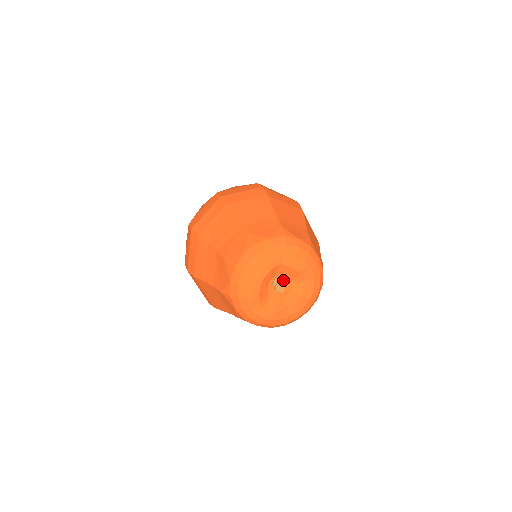
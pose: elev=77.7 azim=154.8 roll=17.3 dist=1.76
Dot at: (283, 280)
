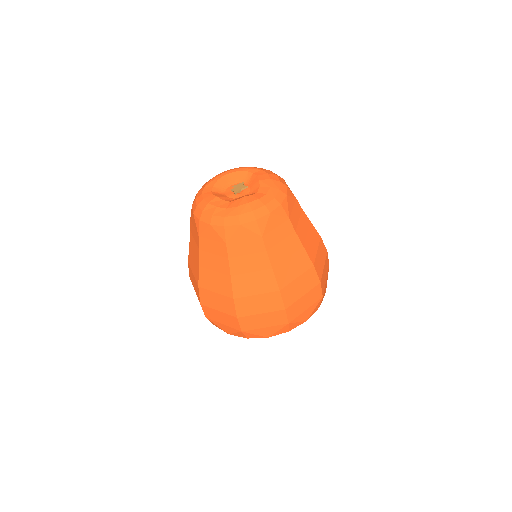
Dot at: (244, 186)
